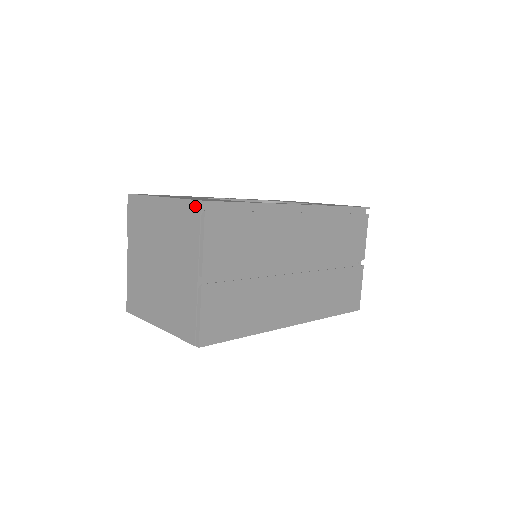
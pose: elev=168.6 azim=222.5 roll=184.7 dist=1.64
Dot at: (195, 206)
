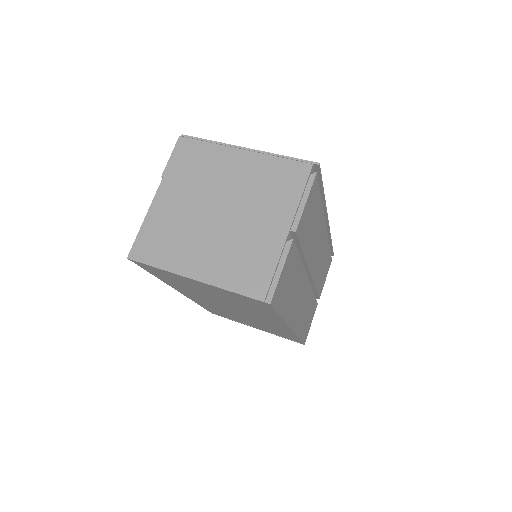
Dot at: (303, 165)
